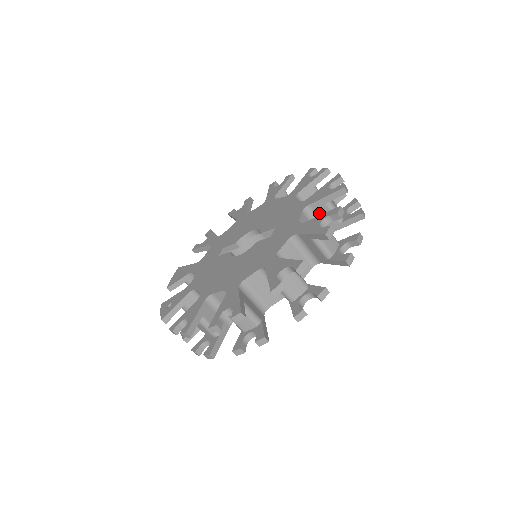
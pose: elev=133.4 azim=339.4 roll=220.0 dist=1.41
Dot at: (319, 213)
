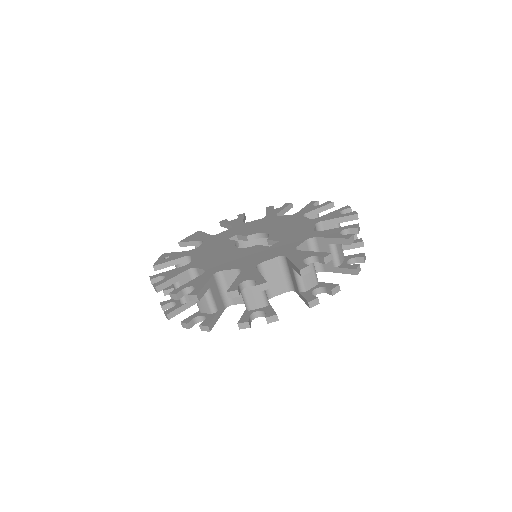
Dot at: (321, 249)
